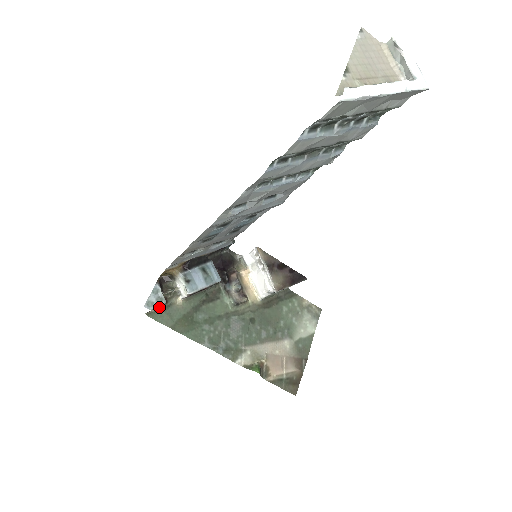
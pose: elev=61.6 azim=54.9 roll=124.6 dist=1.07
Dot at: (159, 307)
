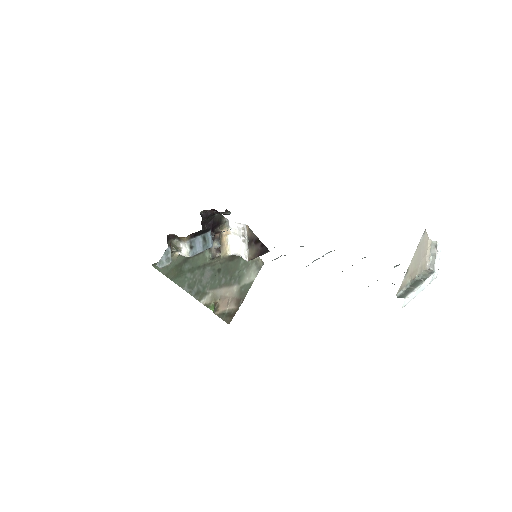
Dot at: (166, 266)
